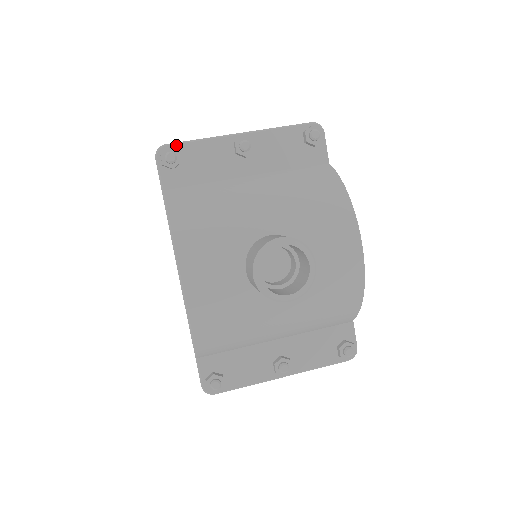
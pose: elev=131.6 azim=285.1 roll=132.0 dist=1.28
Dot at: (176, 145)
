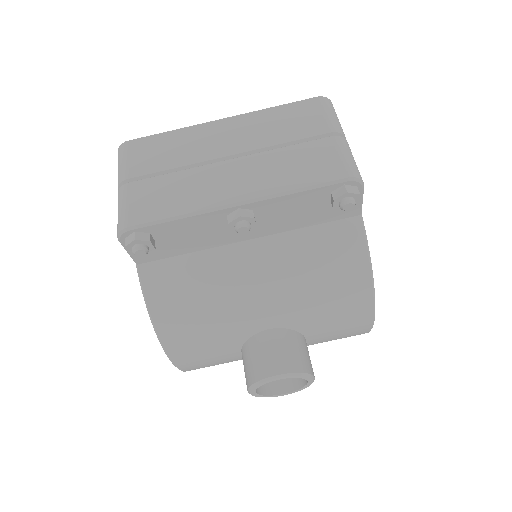
Dot at: (144, 228)
